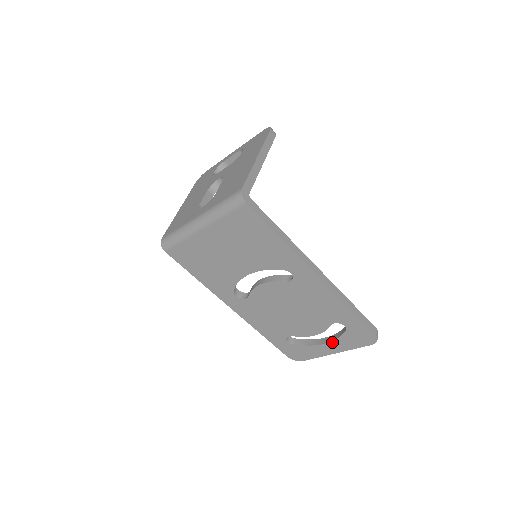
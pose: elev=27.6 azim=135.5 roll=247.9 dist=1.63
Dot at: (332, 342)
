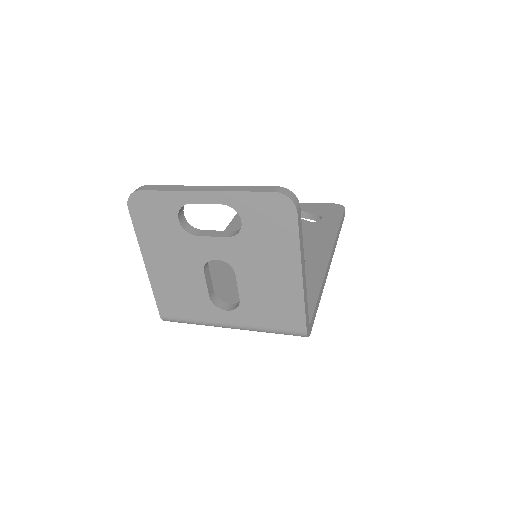
Dot at: occluded
